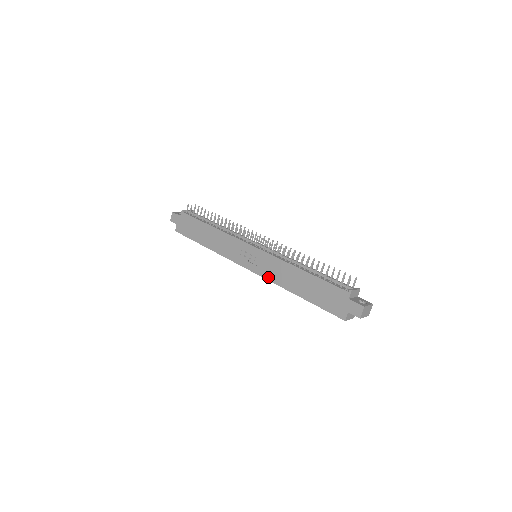
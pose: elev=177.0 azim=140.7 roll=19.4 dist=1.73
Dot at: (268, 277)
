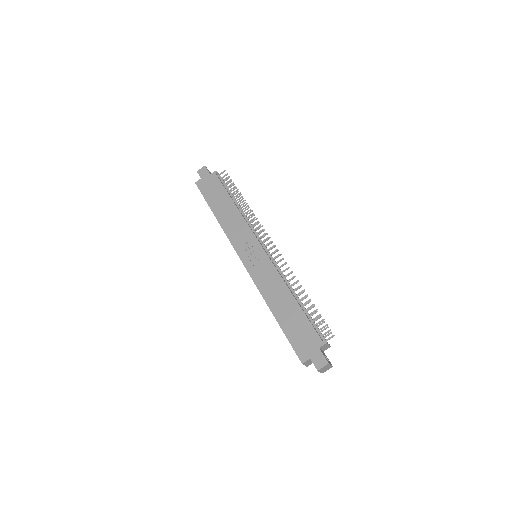
Dot at: (256, 281)
